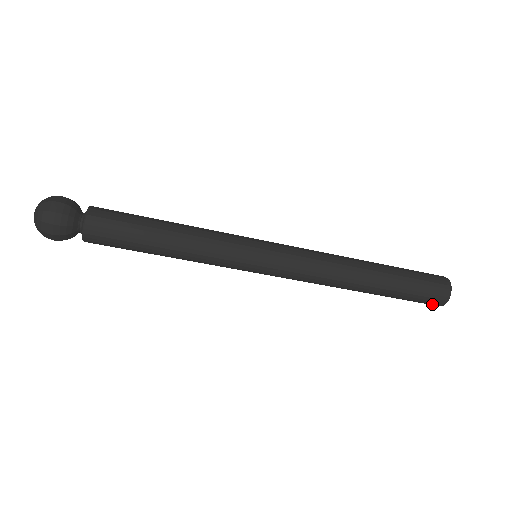
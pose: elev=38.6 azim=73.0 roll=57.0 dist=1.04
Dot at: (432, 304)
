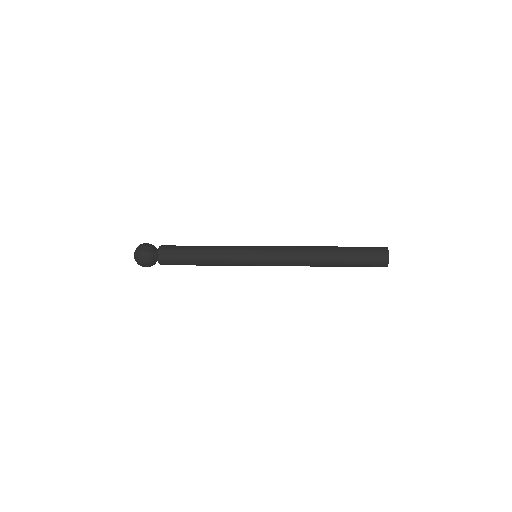
Dot at: occluded
